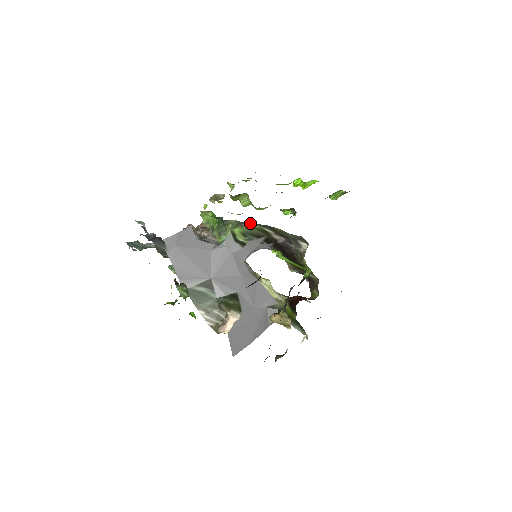
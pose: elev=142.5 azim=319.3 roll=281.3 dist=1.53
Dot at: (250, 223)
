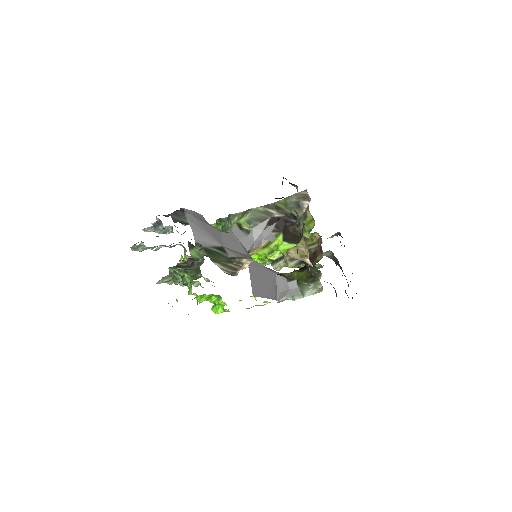
Dot at: (256, 207)
